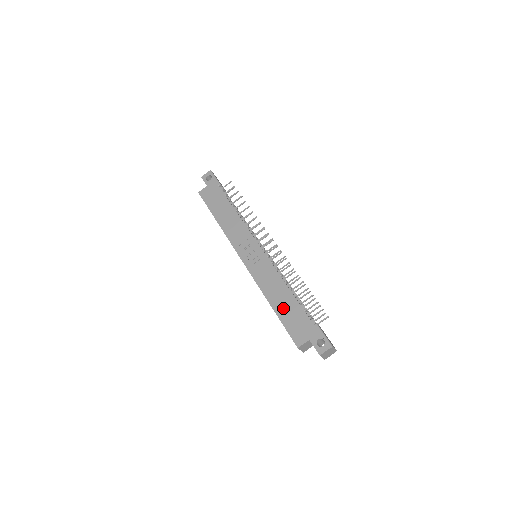
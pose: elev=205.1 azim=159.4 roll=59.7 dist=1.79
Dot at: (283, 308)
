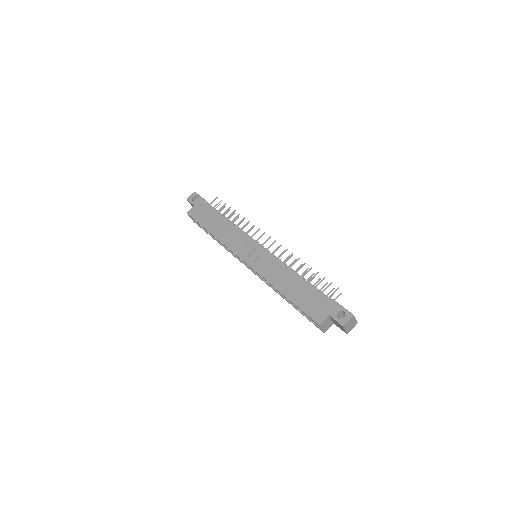
Dot at: (295, 293)
